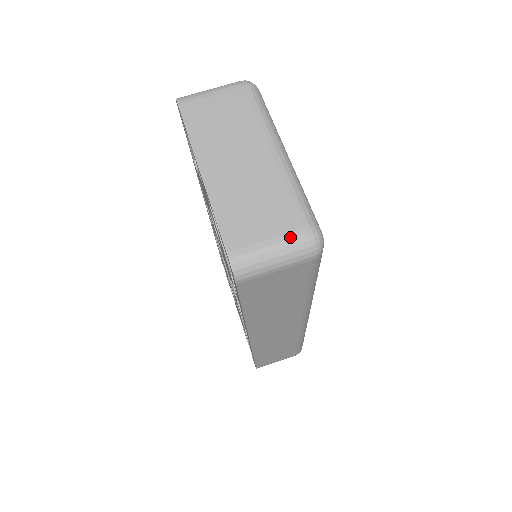
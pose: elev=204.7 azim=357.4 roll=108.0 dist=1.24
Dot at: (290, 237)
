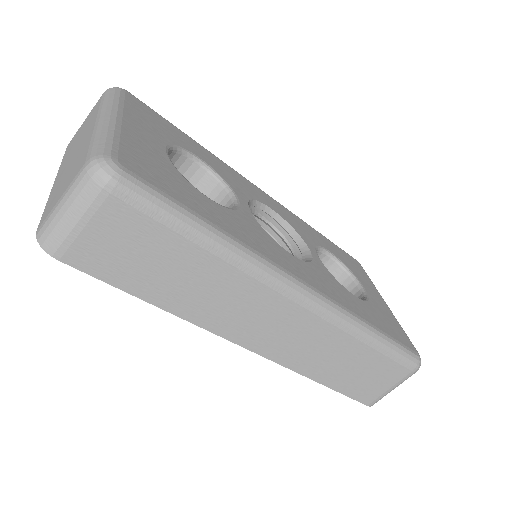
Dot at: (74, 181)
